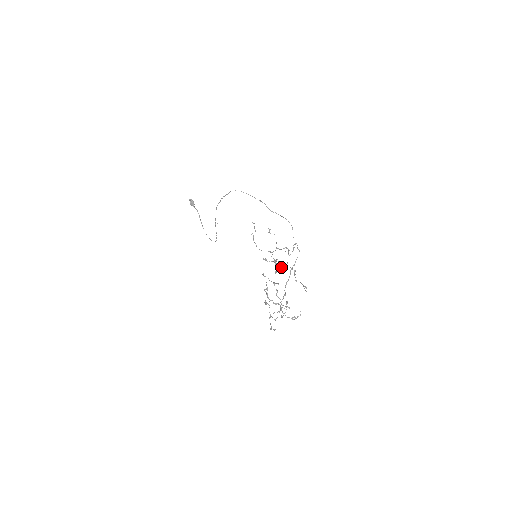
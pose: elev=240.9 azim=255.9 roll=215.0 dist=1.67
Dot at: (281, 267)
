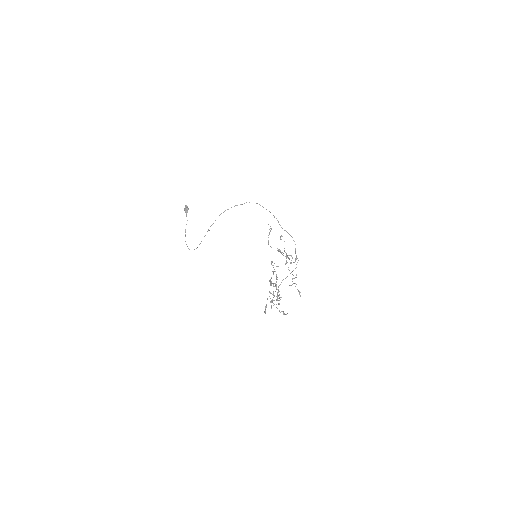
Dot at: (291, 262)
